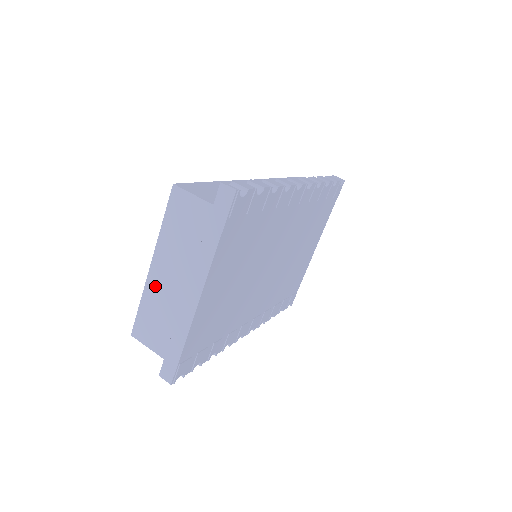
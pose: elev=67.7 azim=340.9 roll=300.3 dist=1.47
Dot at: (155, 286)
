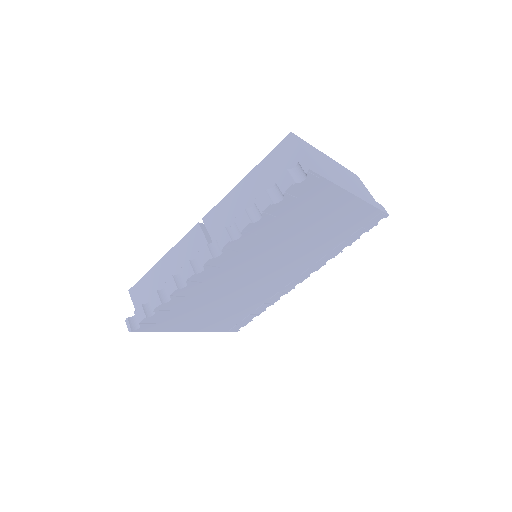
Dot at: occluded
